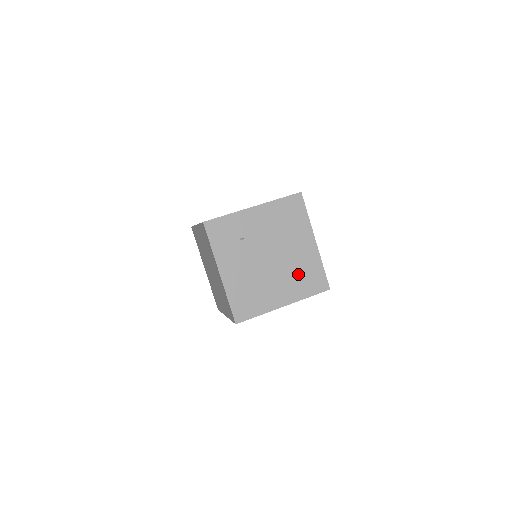
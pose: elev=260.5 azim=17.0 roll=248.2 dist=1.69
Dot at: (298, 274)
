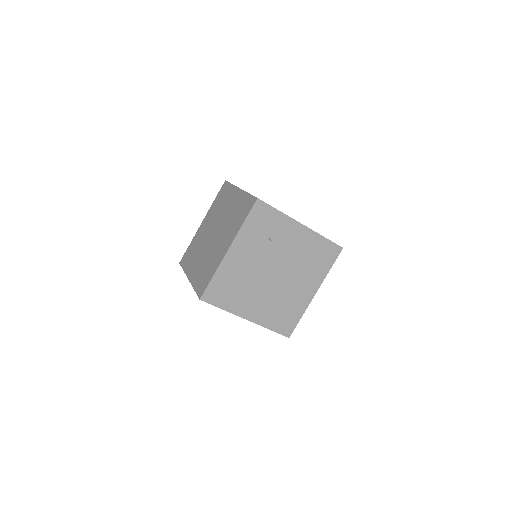
Dot at: (280, 305)
